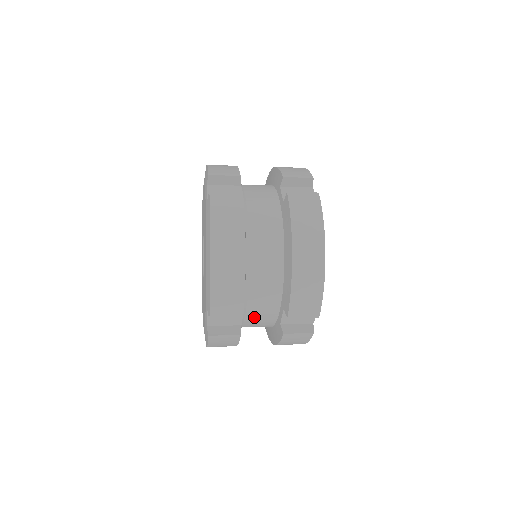
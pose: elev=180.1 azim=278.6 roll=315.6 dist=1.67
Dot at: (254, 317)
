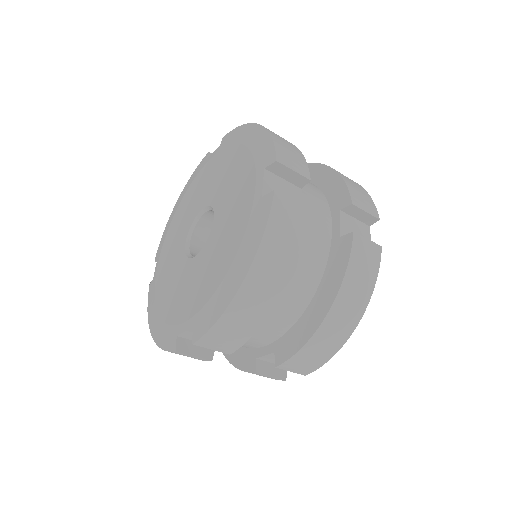
Dot at: occluded
